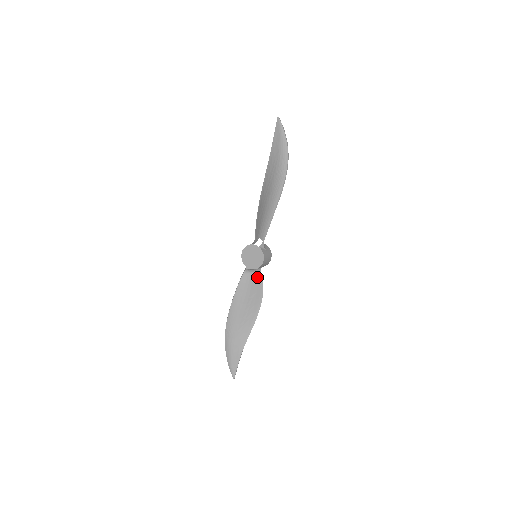
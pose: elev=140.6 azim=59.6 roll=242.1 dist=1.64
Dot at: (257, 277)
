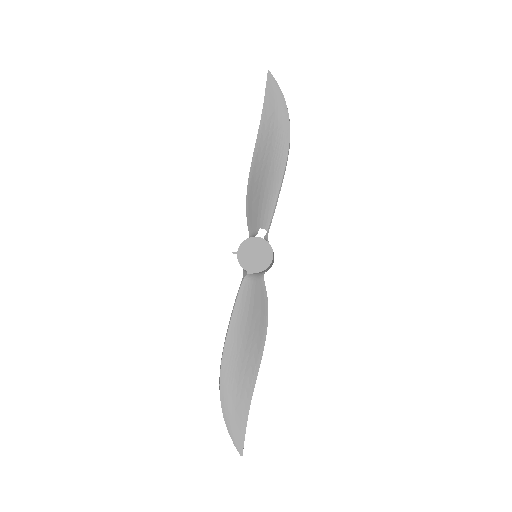
Dot at: (260, 287)
